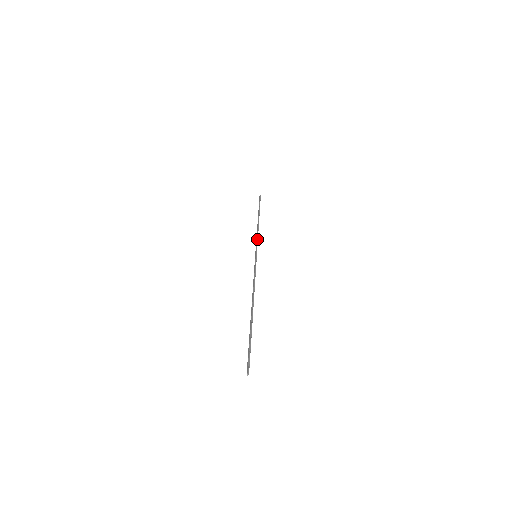
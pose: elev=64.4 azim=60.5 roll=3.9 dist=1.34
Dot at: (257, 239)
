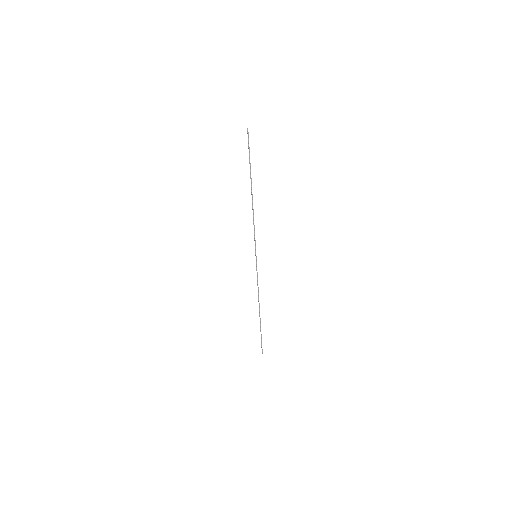
Dot at: (257, 279)
